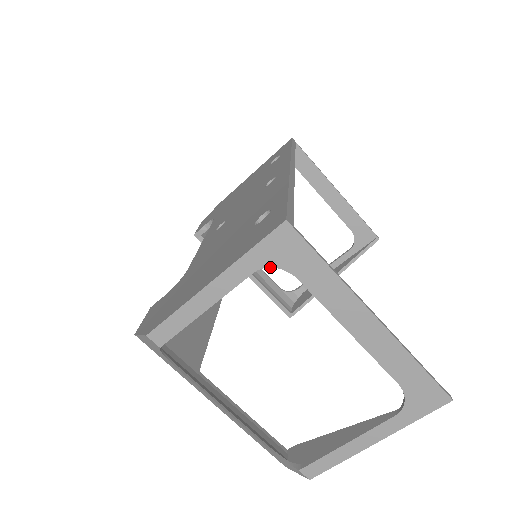
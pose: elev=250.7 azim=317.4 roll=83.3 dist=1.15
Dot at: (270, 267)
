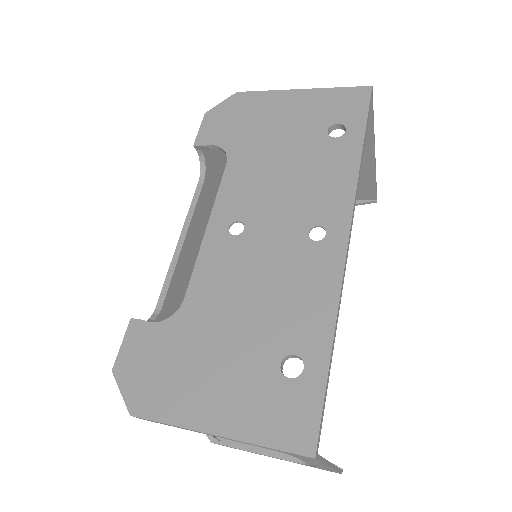
Dot at: occluded
